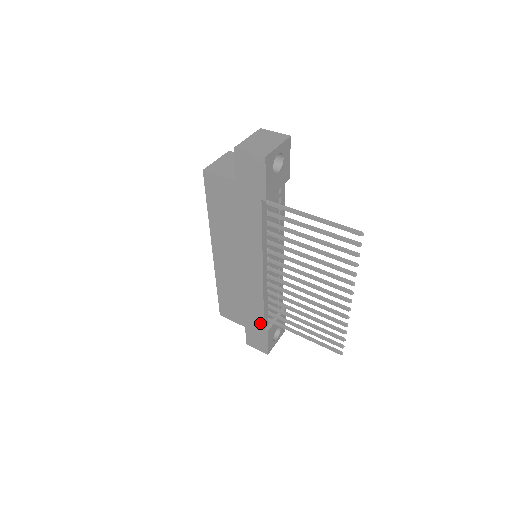
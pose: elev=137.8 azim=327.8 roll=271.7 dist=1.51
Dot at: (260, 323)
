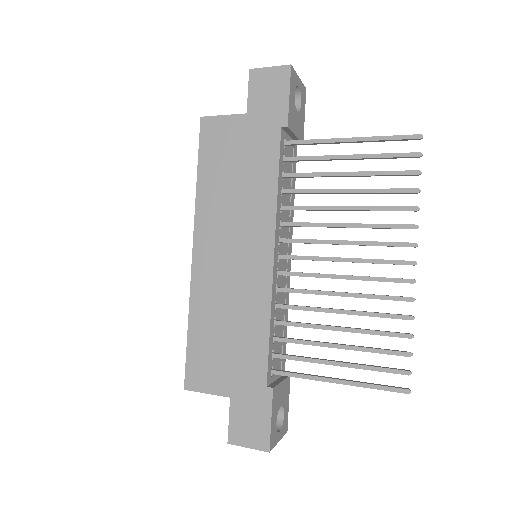
Dot at: (260, 372)
